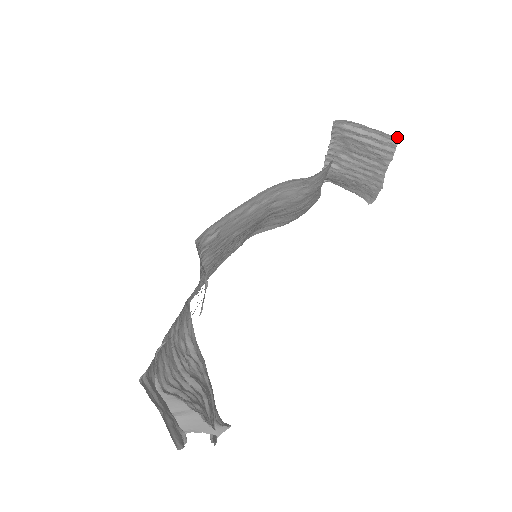
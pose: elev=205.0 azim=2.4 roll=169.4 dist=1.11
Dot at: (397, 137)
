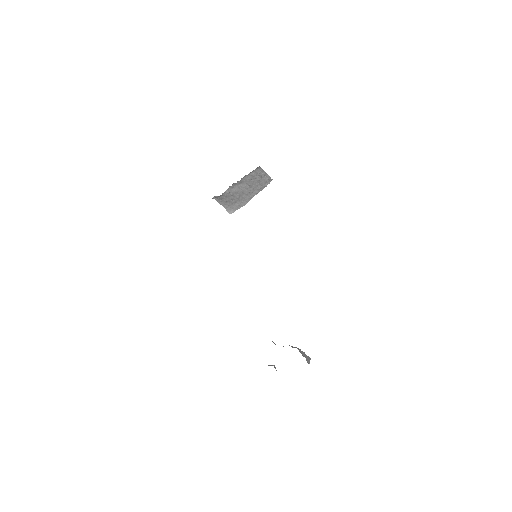
Dot at: (272, 179)
